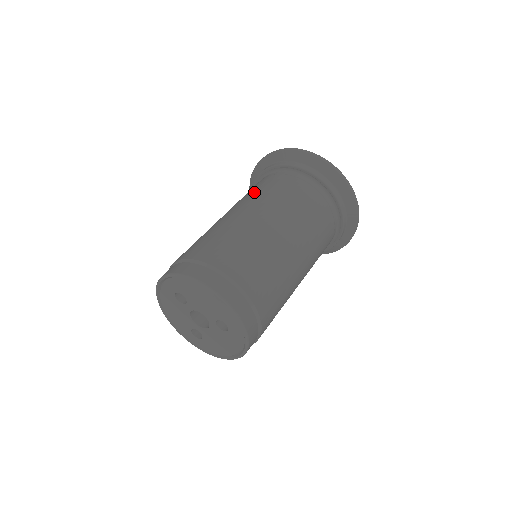
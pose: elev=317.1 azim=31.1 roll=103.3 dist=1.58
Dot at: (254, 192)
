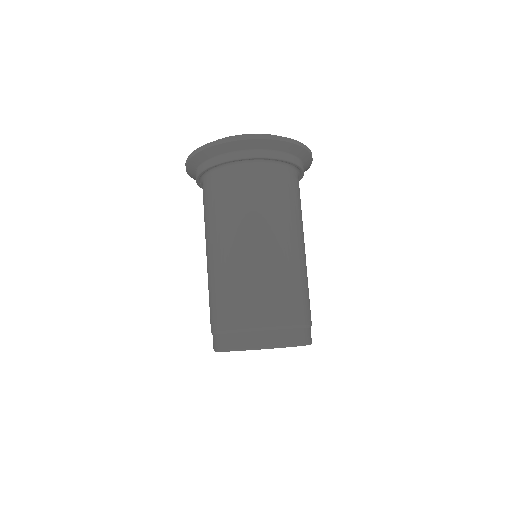
Dot at: (275, 206)
